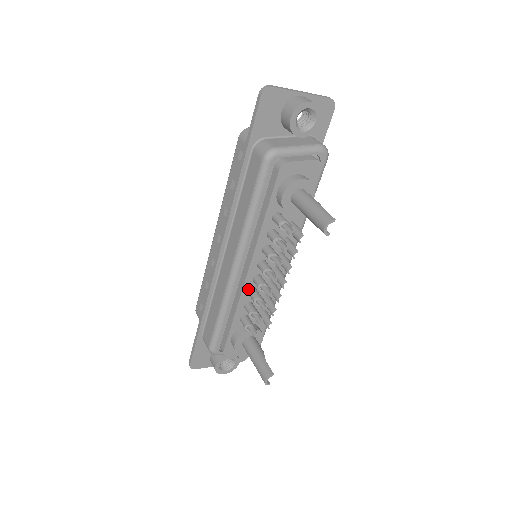
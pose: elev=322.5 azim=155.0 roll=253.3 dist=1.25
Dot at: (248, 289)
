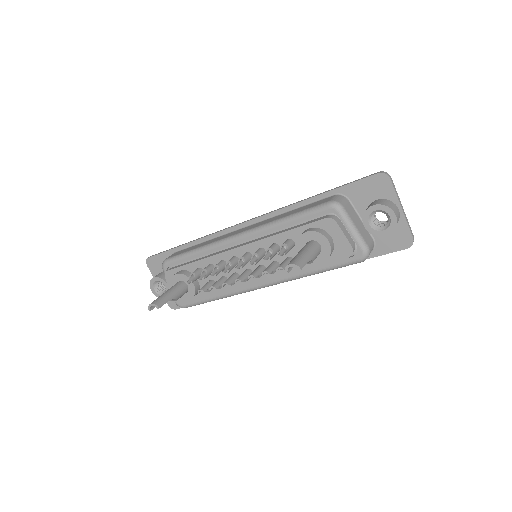
Dot at: (224, 258)
